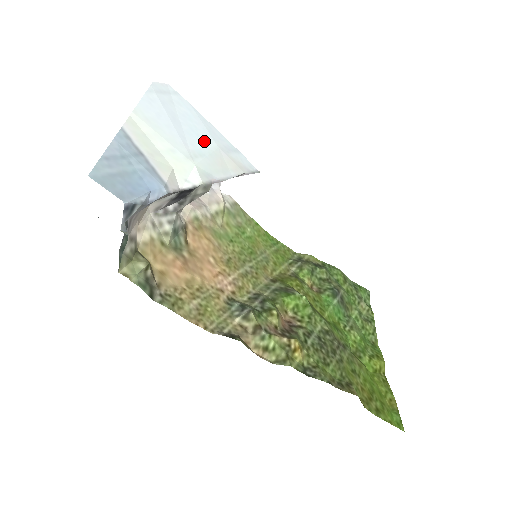
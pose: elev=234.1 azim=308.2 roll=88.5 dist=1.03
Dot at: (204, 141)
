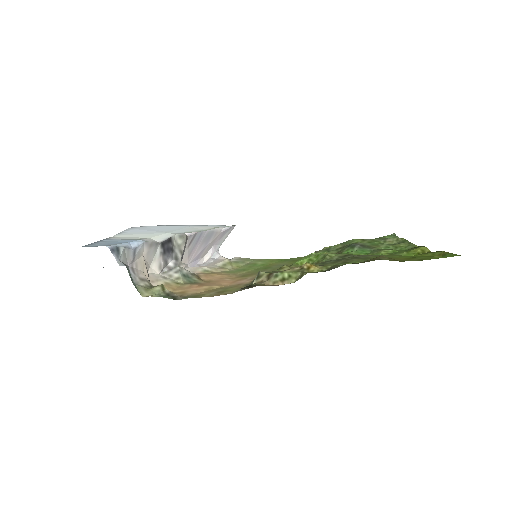
Dot at: (176, 228)
